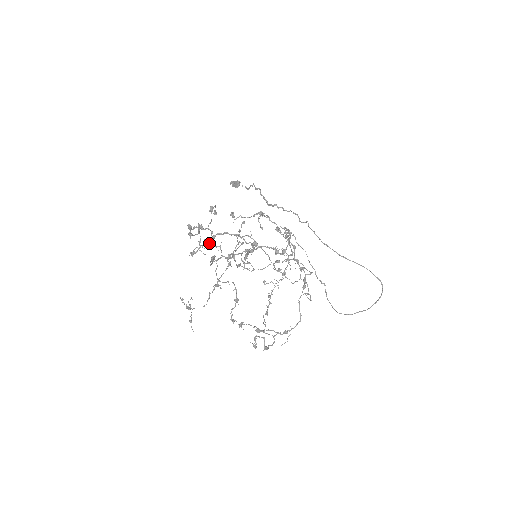
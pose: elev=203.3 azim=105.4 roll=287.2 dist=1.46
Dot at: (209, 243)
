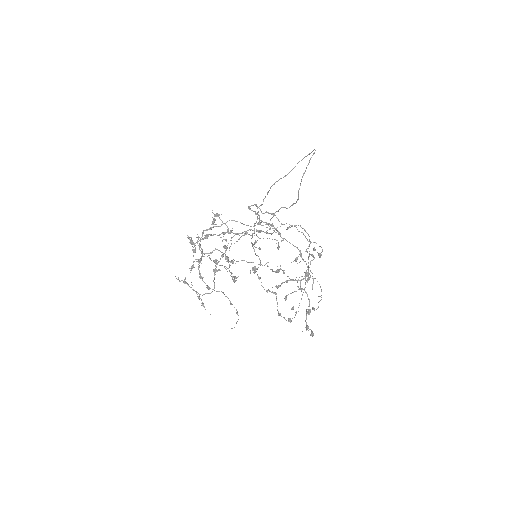
Dot at: occluded
